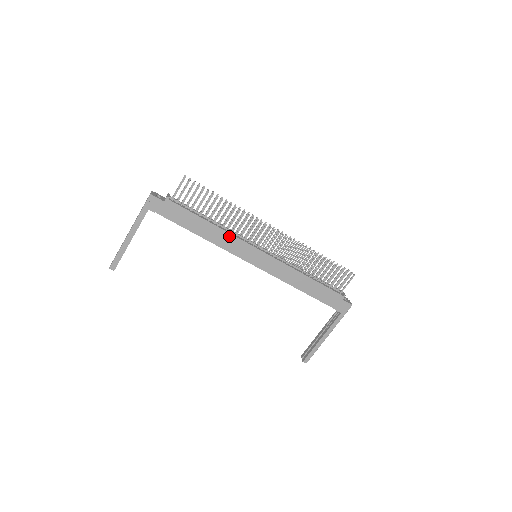
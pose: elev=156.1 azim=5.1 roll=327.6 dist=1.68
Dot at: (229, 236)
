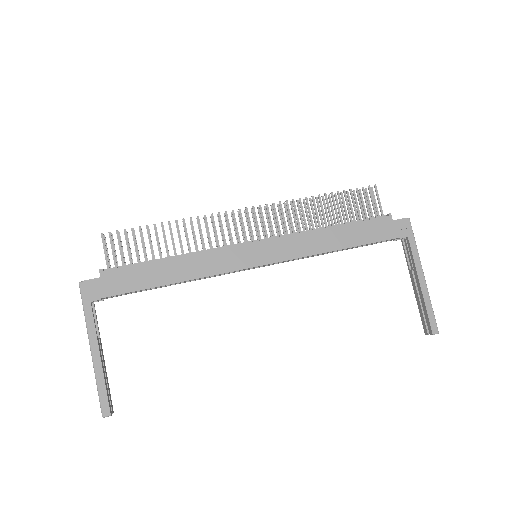
Dot at: (205, 256)
